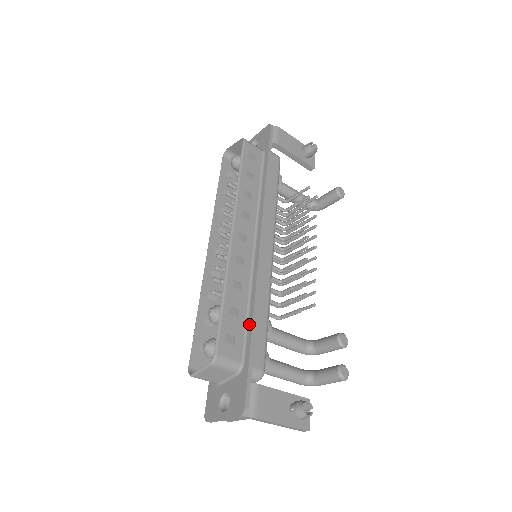
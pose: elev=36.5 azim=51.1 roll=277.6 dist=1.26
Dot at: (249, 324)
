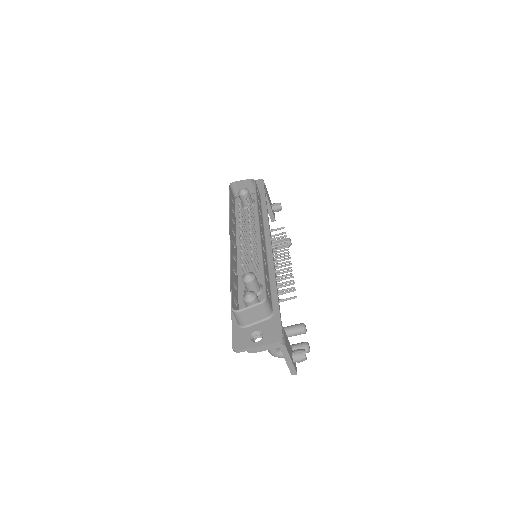
Dot at: (273, 290)
